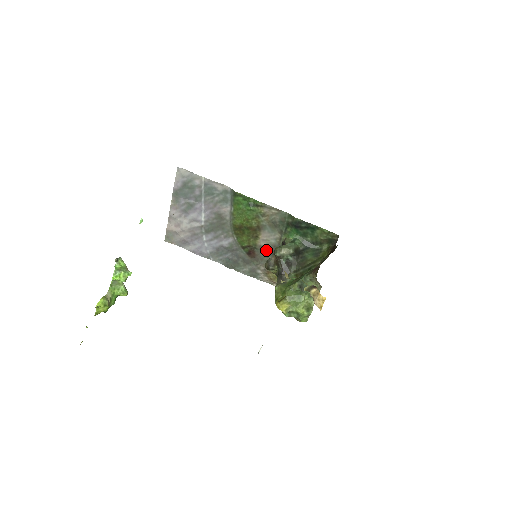
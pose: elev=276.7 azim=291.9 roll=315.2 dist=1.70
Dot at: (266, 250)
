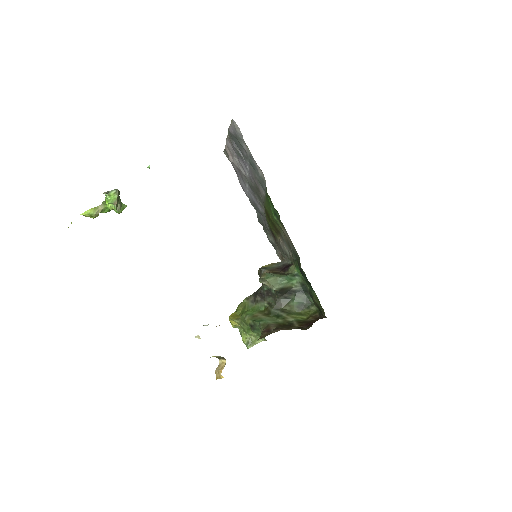
Dot at: (282, 250)
